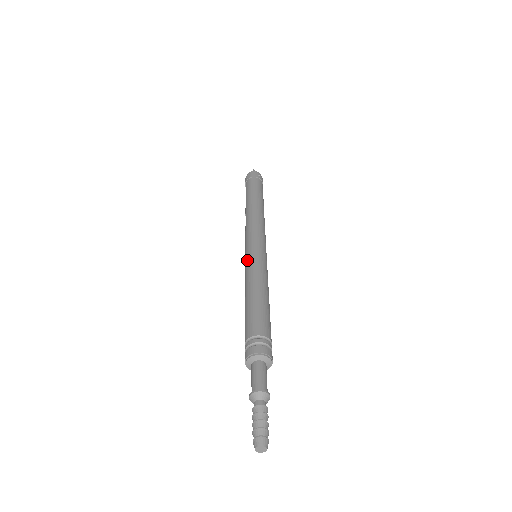
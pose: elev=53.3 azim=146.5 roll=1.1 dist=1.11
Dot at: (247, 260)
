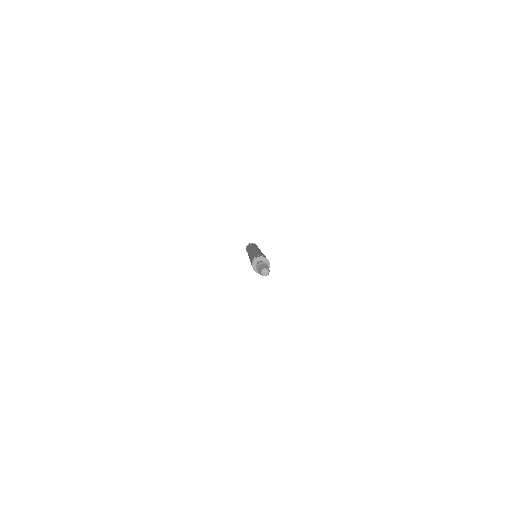
Dot at: (253, 250)
